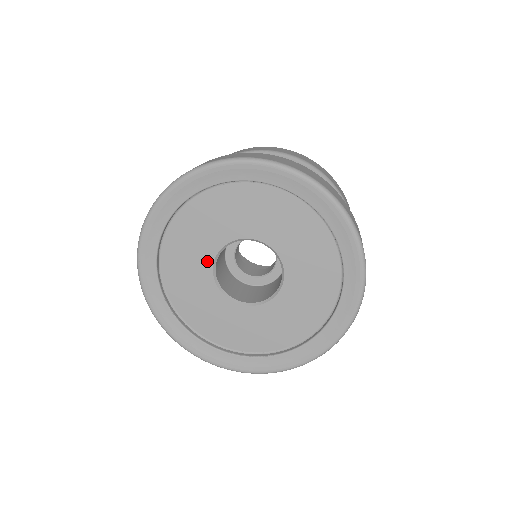
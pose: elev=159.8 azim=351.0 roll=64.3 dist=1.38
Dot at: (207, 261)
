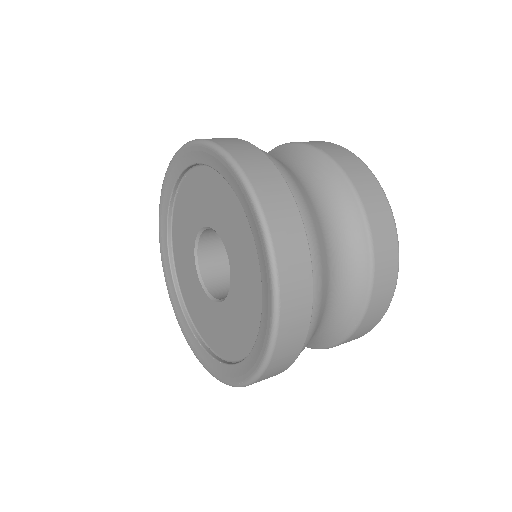
Dot at: (195, 276)
